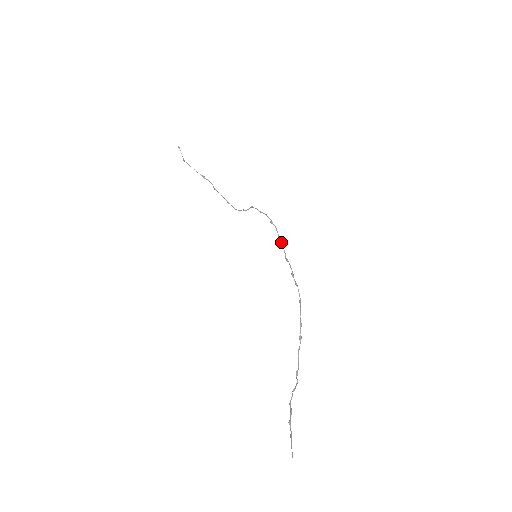
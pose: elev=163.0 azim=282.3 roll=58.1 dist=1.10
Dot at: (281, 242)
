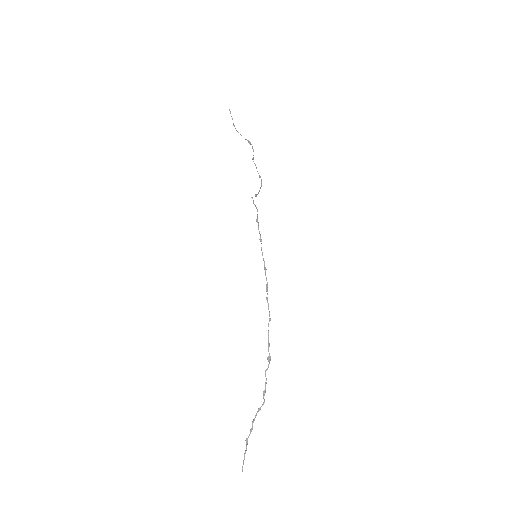
Dot at: (261, 248)
